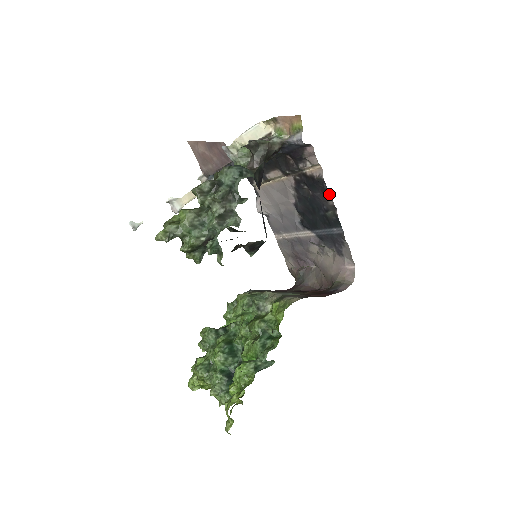
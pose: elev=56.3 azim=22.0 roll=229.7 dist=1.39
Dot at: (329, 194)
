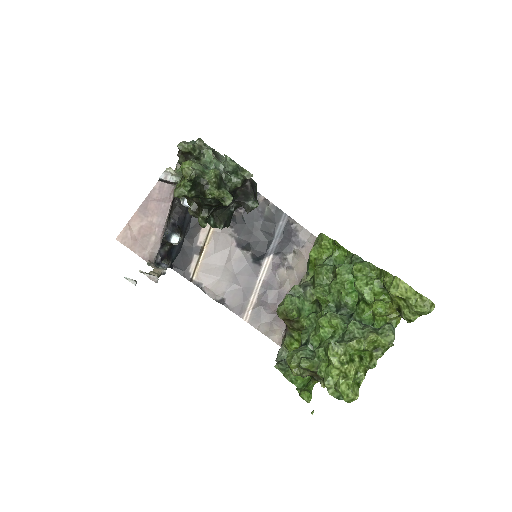
Dot at: occluded
